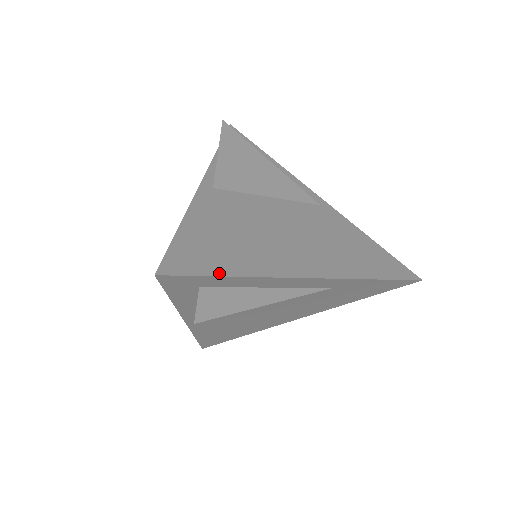
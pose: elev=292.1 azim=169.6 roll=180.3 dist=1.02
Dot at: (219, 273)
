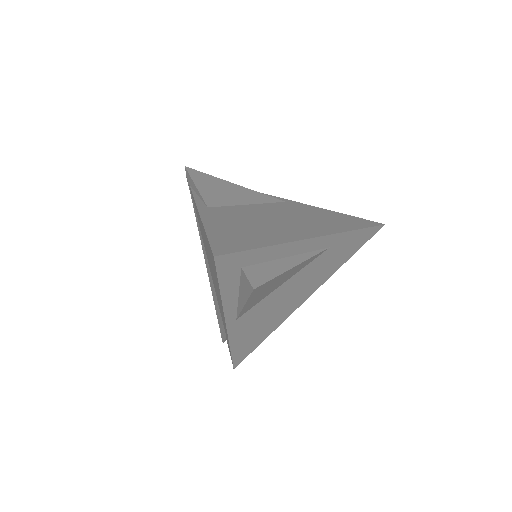
Dot at: (254, 247)
